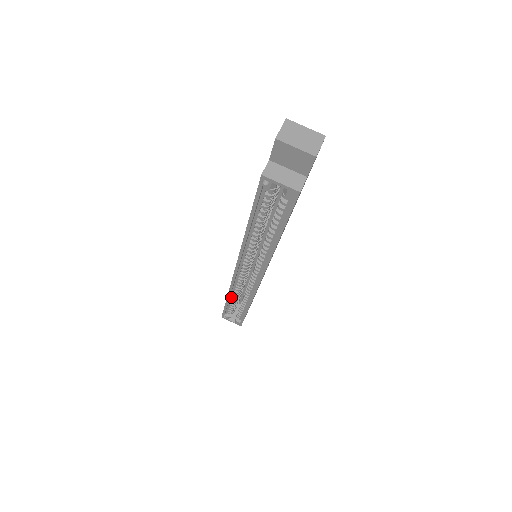
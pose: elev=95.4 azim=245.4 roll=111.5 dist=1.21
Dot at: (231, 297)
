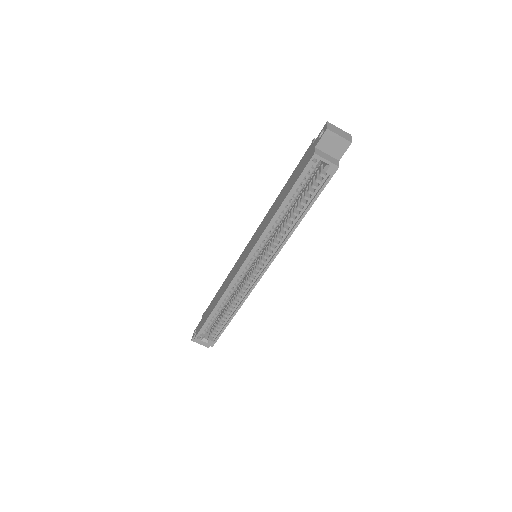
Dot at: (218, 306)
